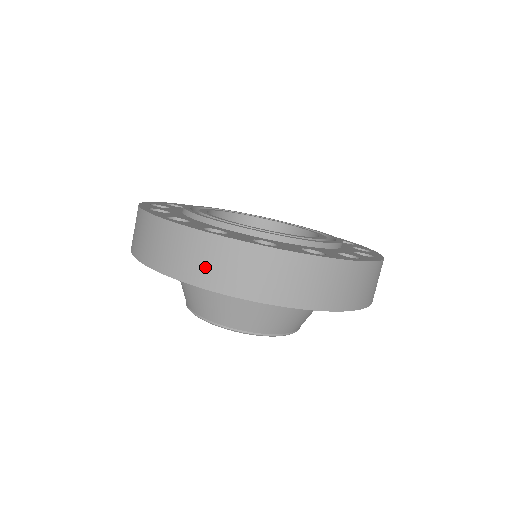
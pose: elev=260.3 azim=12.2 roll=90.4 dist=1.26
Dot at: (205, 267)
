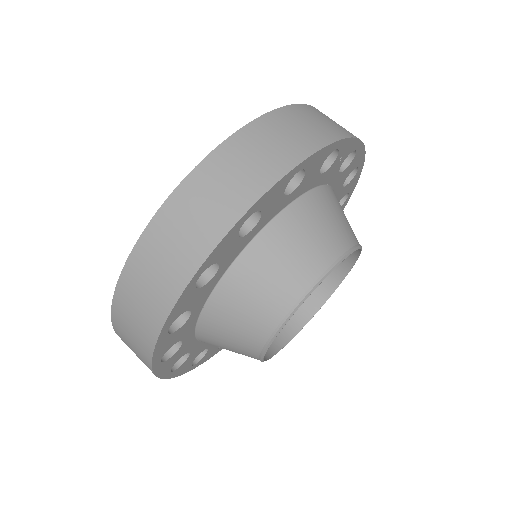
Dot at: (144, 310)
